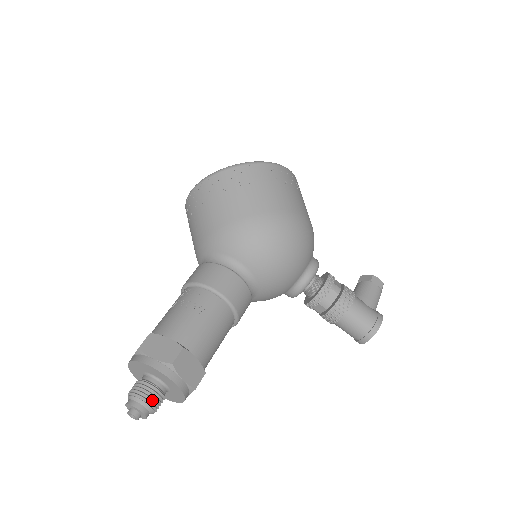
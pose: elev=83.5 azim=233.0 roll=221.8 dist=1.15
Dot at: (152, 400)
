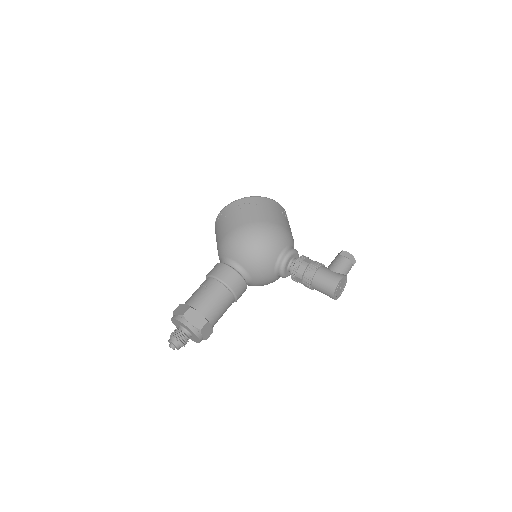
Dot at: (178, 337)
